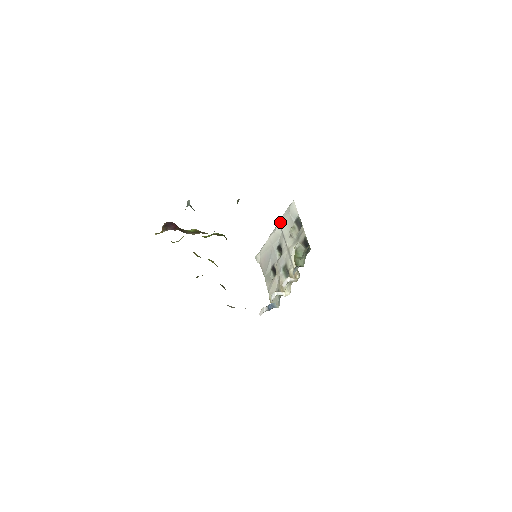
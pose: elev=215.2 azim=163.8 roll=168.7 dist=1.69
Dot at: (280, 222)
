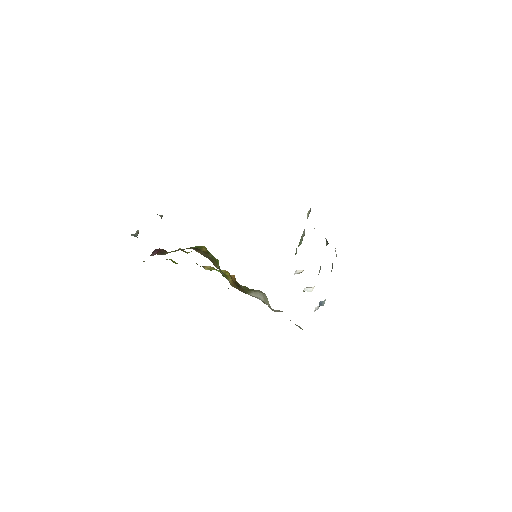
Dot at: occluded
